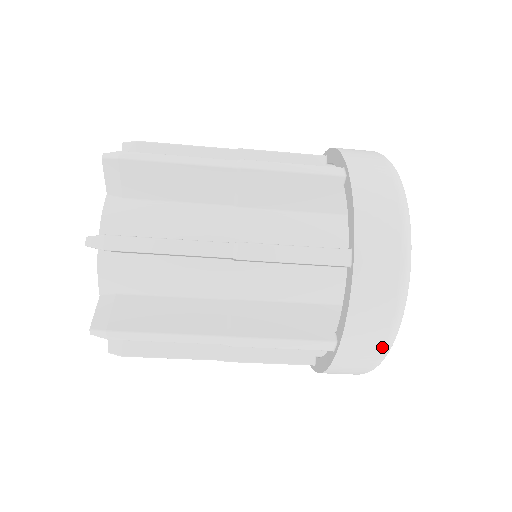
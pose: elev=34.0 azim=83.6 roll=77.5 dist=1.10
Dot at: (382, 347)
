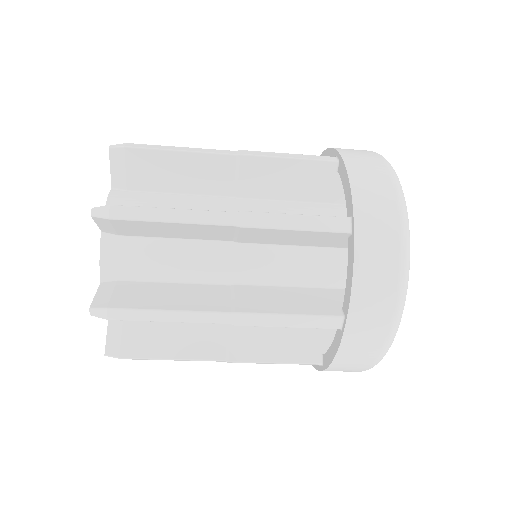
Dot at: (361, 371)
